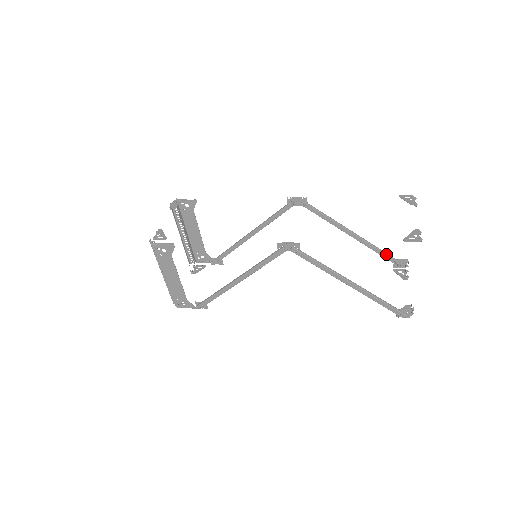
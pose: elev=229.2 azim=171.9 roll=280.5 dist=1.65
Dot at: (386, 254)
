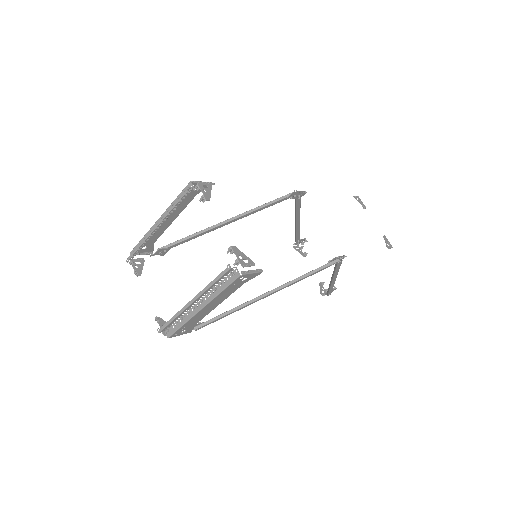
Dot at: occluded
